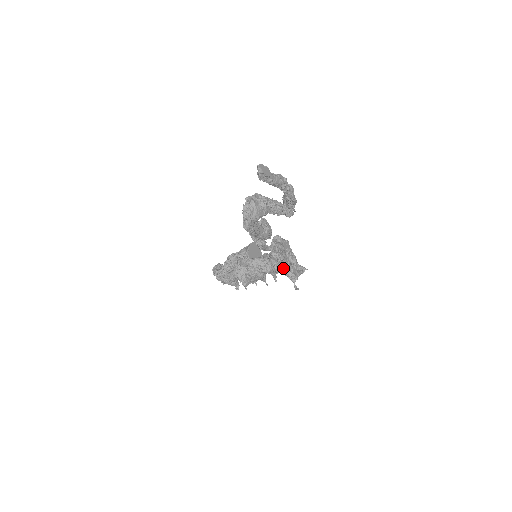
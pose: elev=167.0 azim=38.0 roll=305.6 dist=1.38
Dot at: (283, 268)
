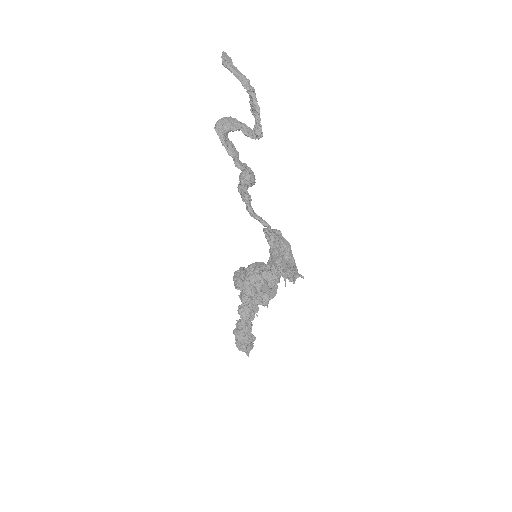
Dot at: (272, 255)
